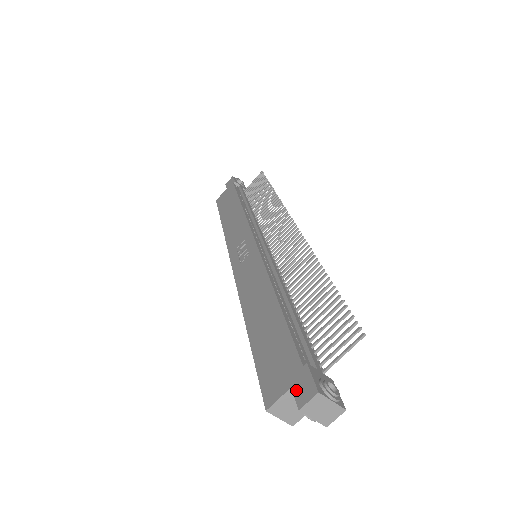
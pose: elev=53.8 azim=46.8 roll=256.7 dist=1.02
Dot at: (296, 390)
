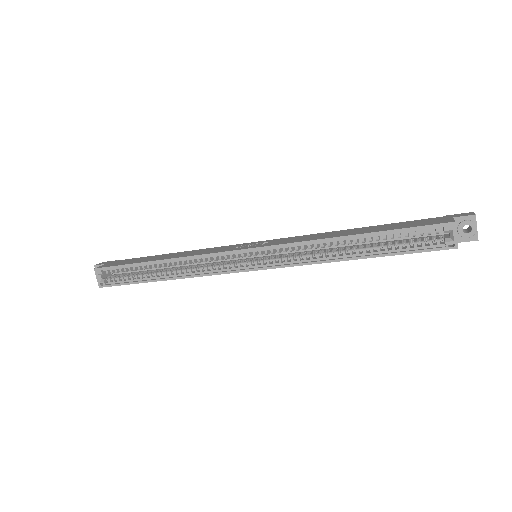
Dot at: (459, 216)
